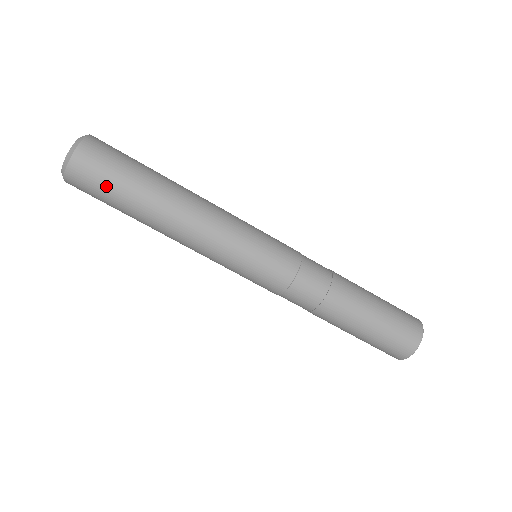
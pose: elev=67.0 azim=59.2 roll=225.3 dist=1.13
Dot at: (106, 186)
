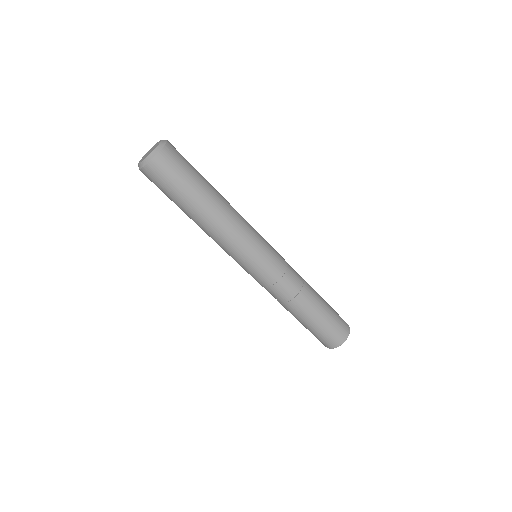
Dot at: (177, 180)
